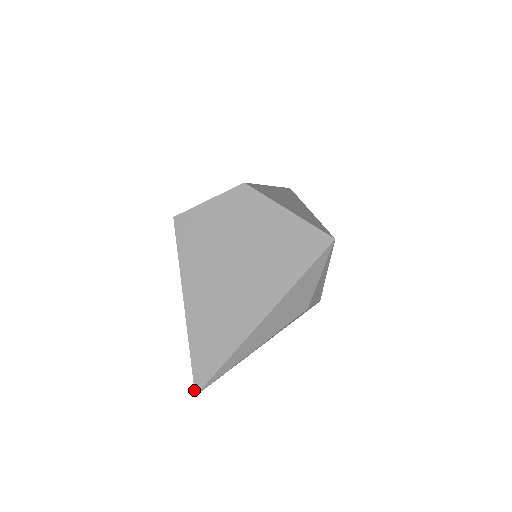
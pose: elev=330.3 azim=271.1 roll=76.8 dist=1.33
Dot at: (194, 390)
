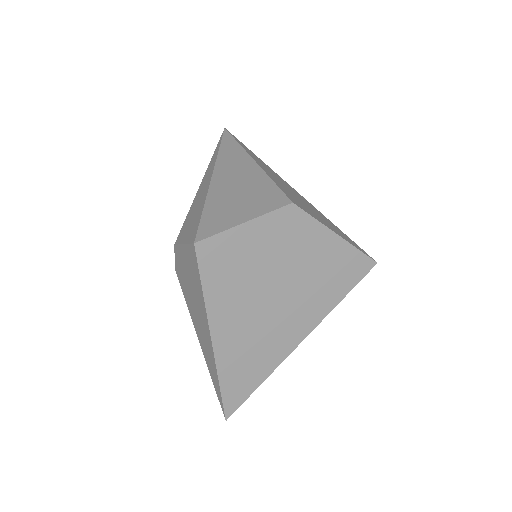
Dot at: (225, 417)
